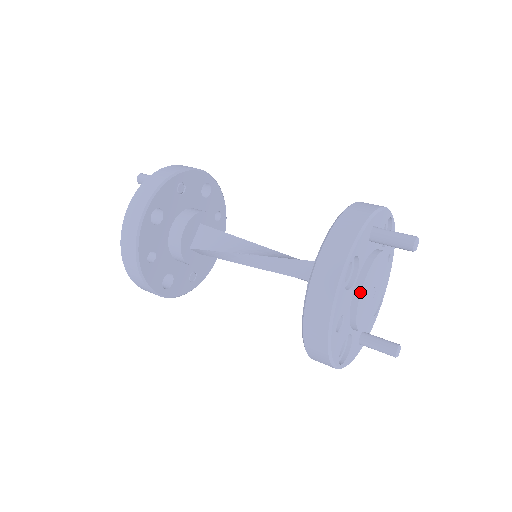
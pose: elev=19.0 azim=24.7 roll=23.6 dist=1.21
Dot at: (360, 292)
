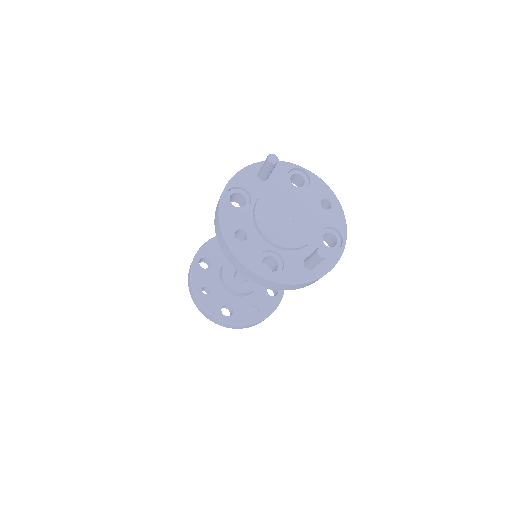
Dot at: (254, 210)
